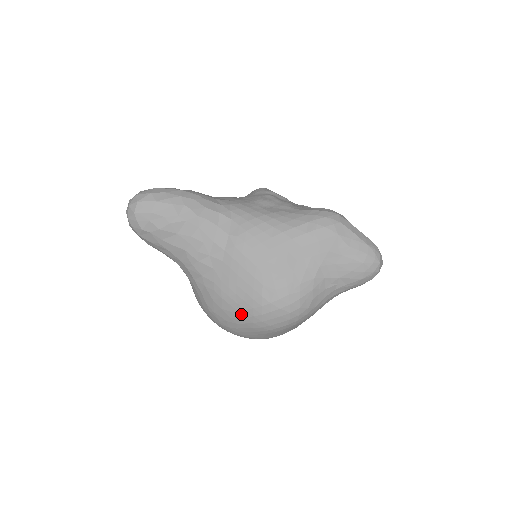
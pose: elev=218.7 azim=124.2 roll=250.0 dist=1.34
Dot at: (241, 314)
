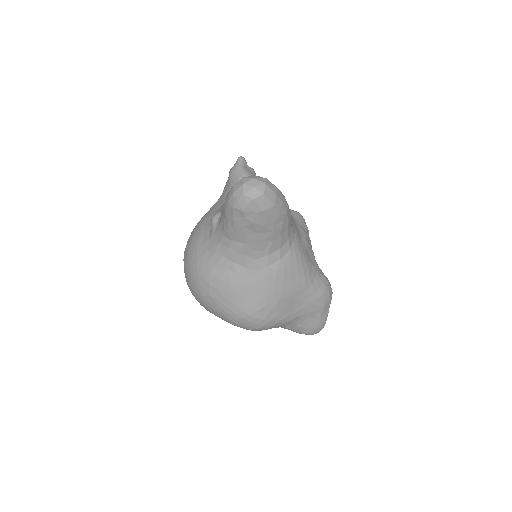
Dot at: (229, 305)
